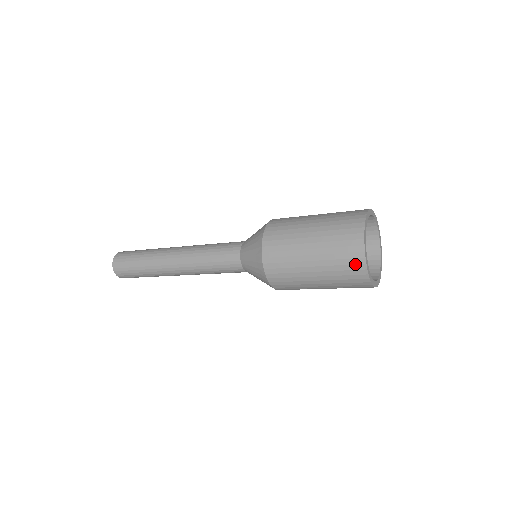
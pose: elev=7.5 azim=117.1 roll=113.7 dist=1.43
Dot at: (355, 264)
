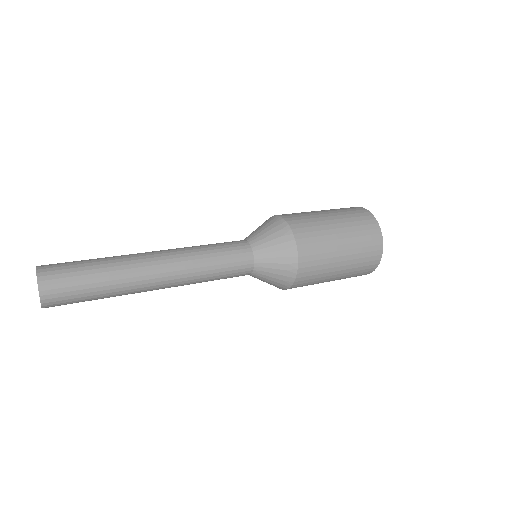
Dot at: (375, 250)
